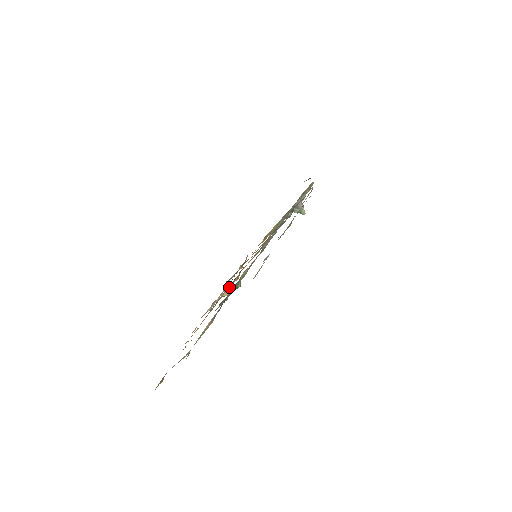
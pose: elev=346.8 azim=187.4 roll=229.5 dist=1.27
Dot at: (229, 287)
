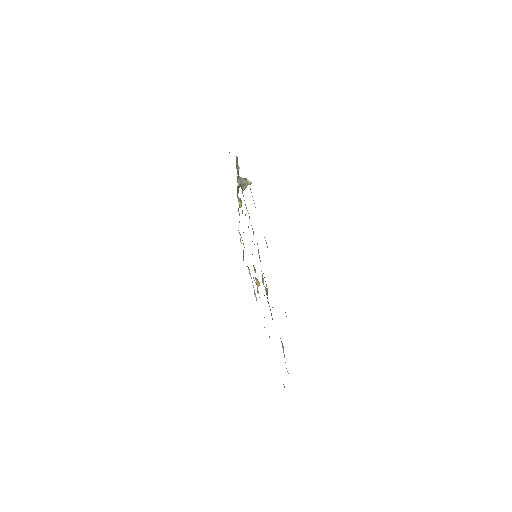
Dot at: (256, 281)
